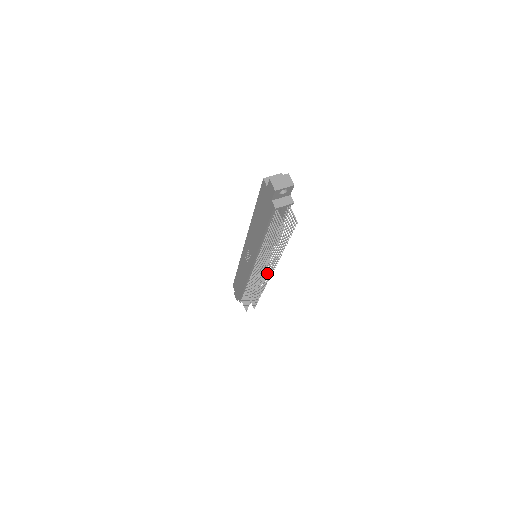
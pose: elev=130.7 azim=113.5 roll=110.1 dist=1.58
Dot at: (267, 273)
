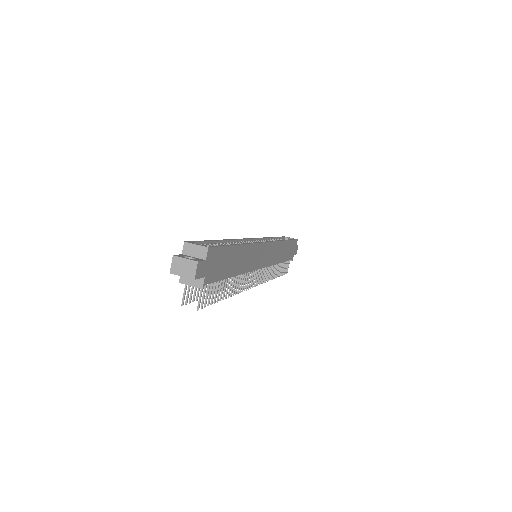
Dot at: (258, 279)
